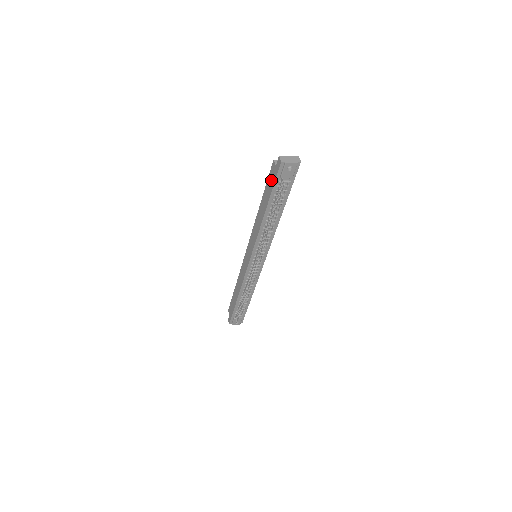
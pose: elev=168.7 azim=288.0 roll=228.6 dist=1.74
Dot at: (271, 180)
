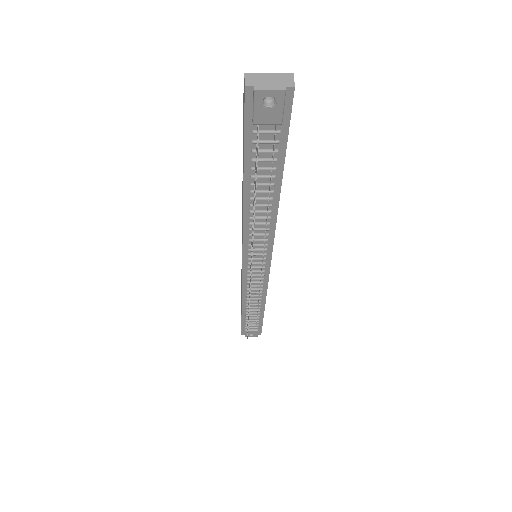
Dot at: (243, 128)
